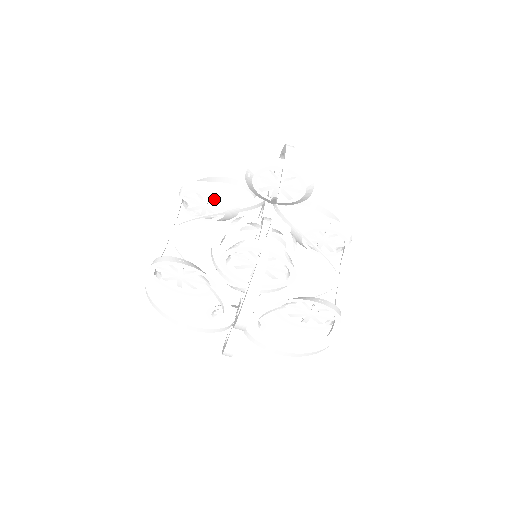
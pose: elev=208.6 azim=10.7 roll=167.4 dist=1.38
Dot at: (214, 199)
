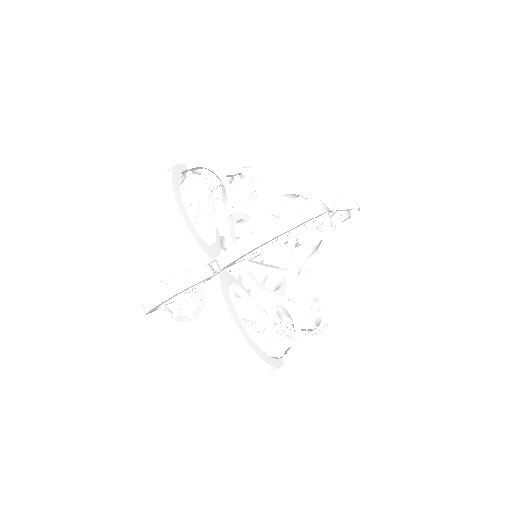
Dot at: (262, 194)
